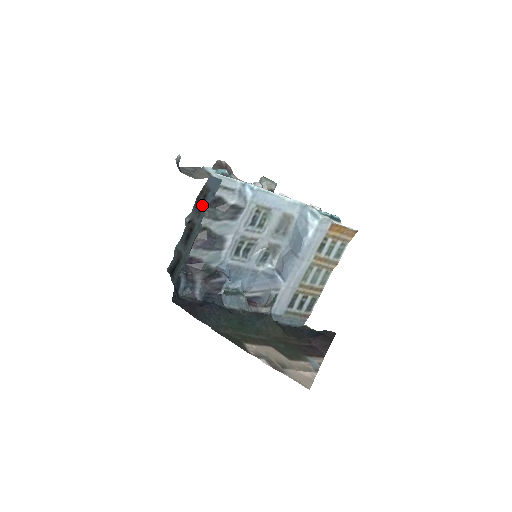
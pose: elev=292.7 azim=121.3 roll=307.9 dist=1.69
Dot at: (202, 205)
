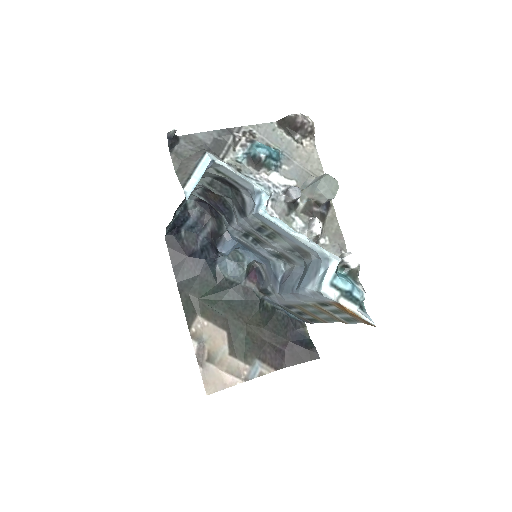
Dot at: occluded
